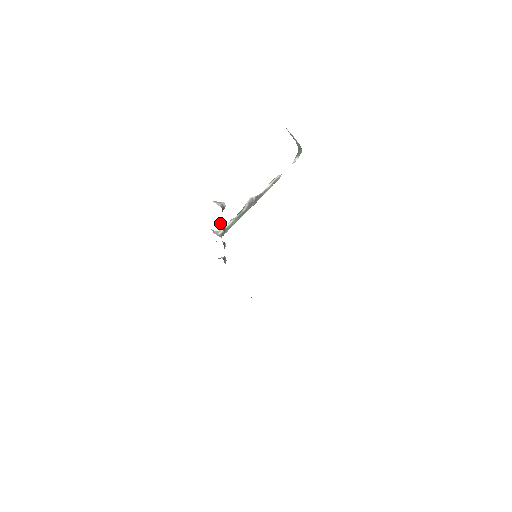
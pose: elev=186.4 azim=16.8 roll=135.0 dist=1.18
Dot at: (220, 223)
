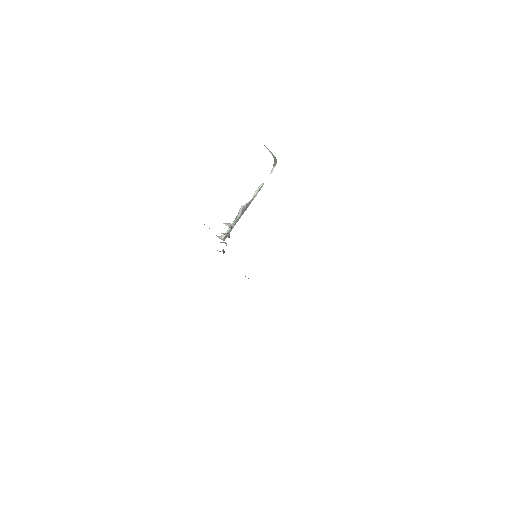
Dot at: (226, 234)
